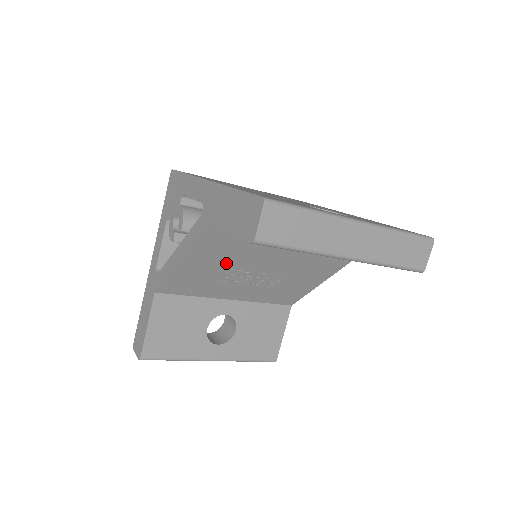
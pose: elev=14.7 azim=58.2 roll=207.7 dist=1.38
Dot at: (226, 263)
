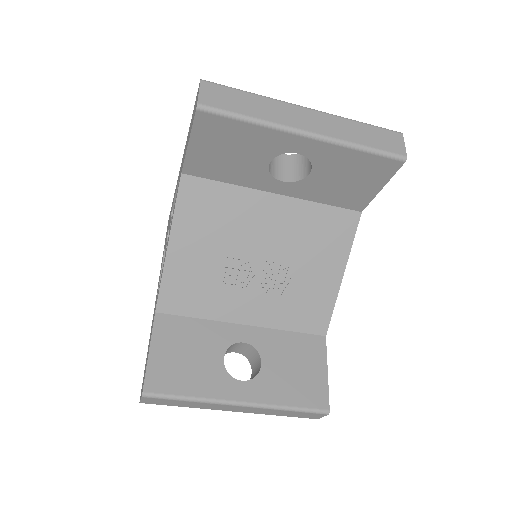
Dot at: (218, 246)
